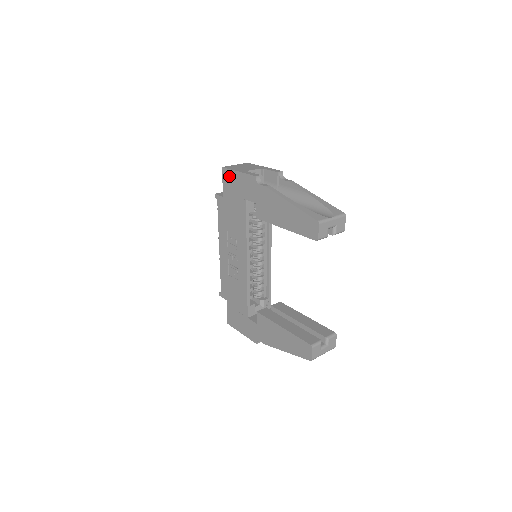
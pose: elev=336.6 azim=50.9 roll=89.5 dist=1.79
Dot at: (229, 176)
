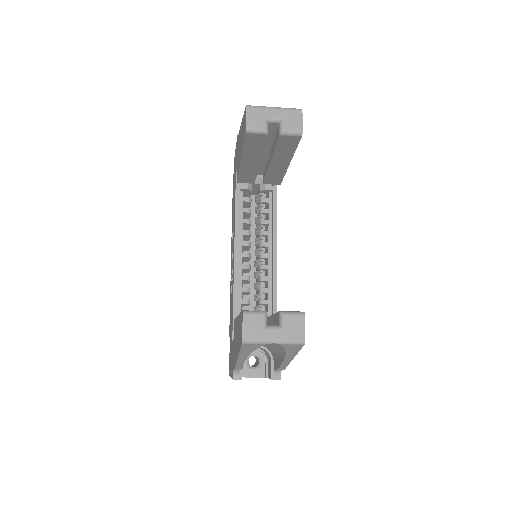
Dot at: (234, 164)
